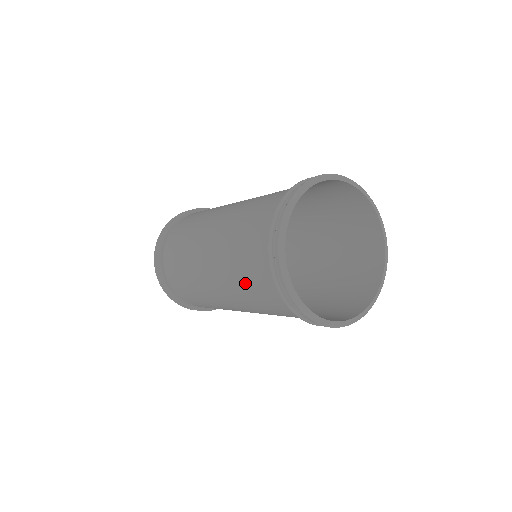
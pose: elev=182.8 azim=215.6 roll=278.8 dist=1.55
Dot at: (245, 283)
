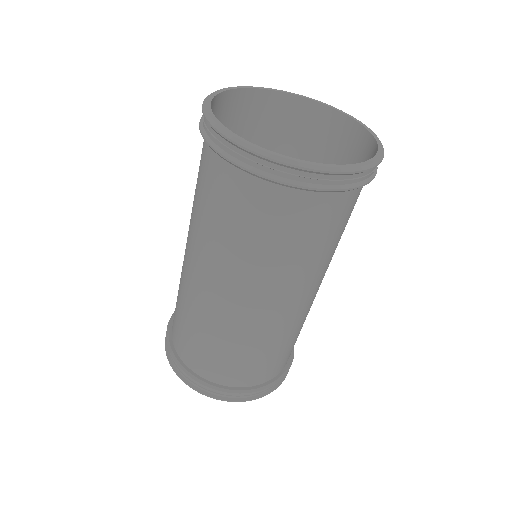
Dot at: occluded
